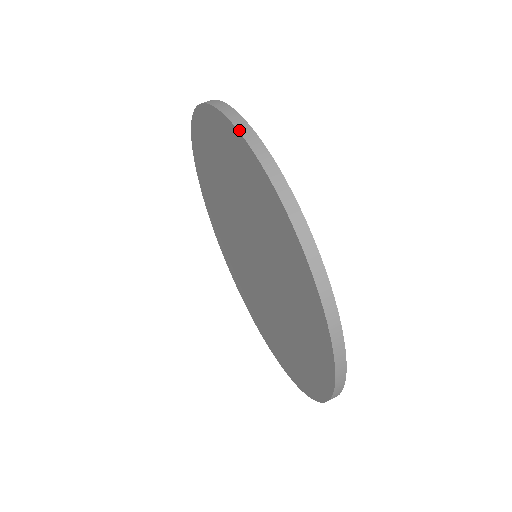
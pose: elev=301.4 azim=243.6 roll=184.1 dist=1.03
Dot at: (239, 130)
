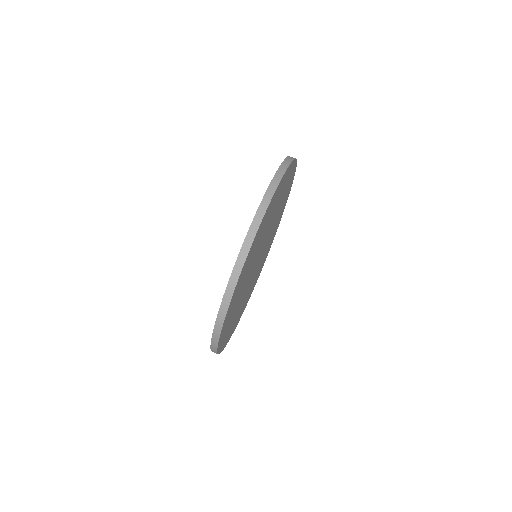
Dot at: (276, 174)
